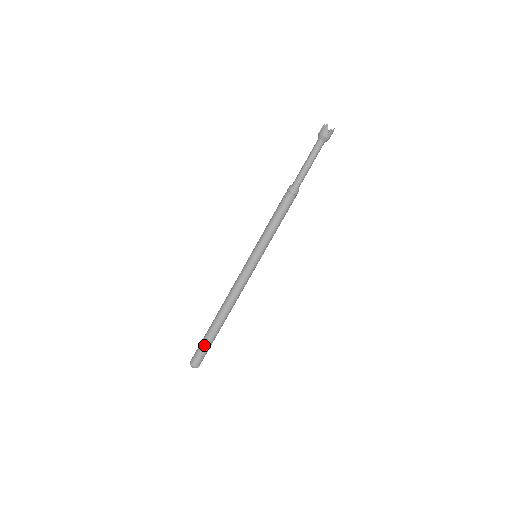
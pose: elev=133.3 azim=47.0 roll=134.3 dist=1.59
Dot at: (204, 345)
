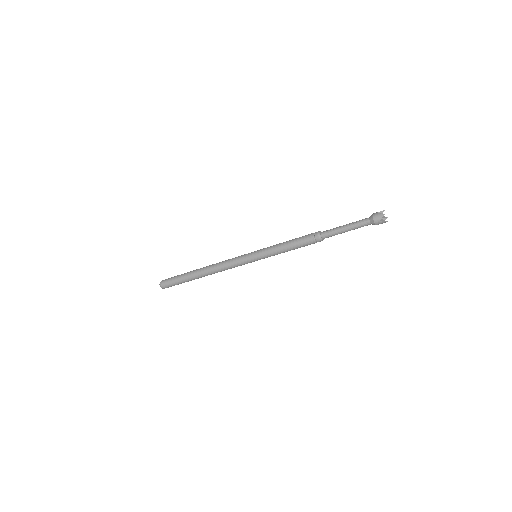
Dot at: (177, 280)
